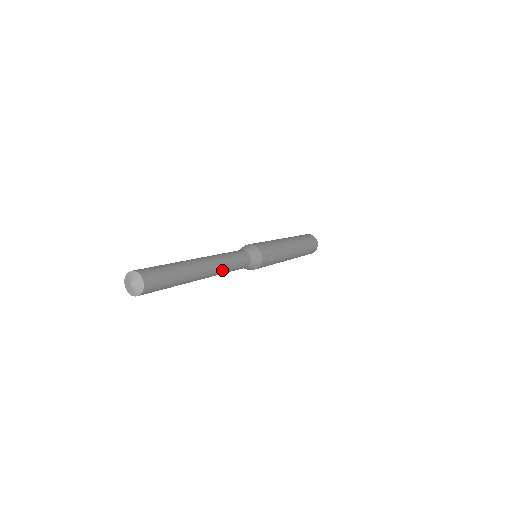
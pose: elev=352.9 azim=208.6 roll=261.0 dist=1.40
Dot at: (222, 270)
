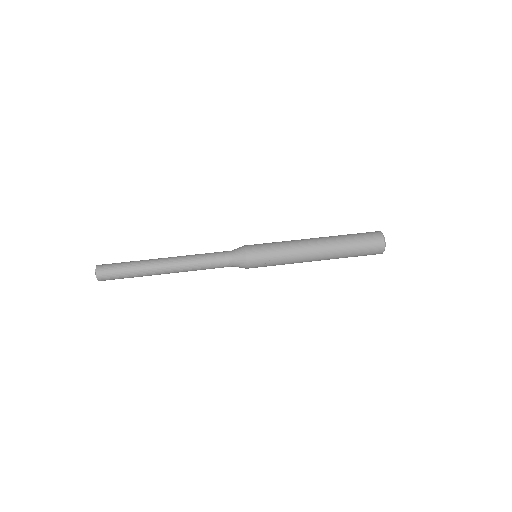
Dot at: (189, 270)
